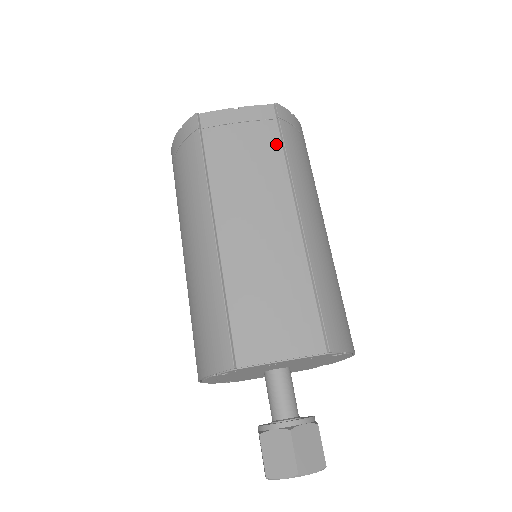
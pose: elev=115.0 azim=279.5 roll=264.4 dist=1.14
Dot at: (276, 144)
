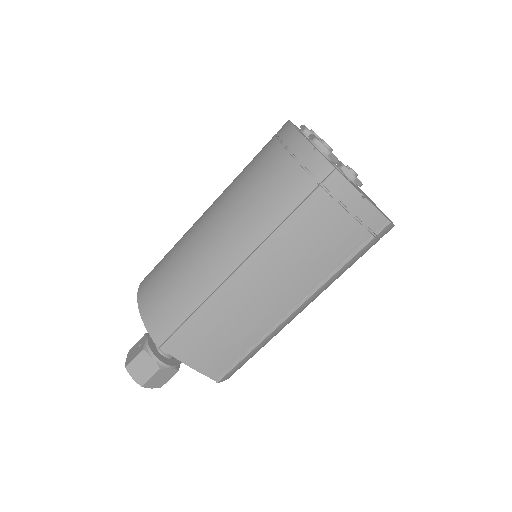
Dot at: (348, 251)
